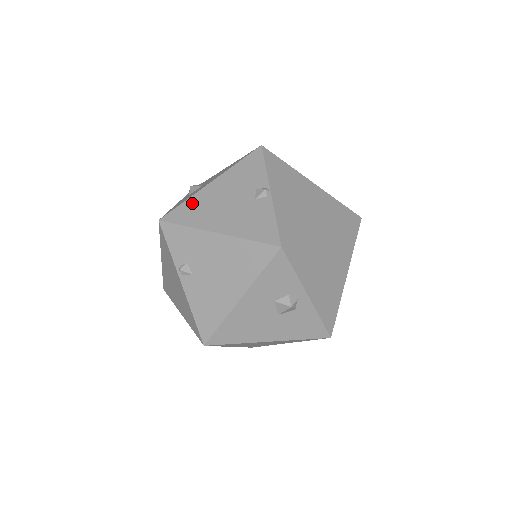
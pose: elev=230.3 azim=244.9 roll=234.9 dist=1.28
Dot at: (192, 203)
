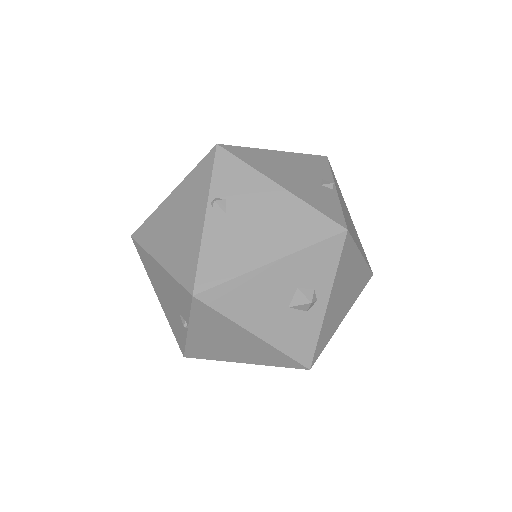
Dot at: (256, 152)
